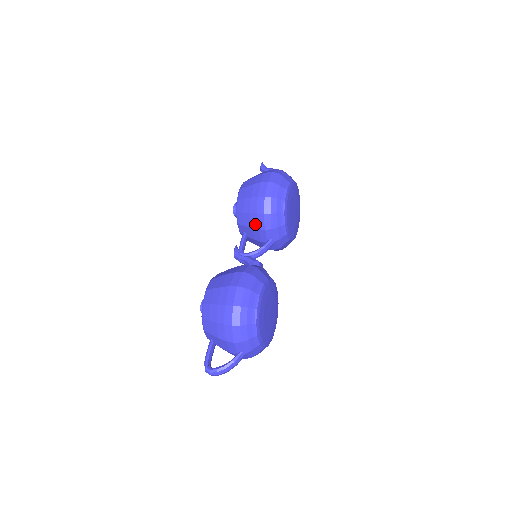
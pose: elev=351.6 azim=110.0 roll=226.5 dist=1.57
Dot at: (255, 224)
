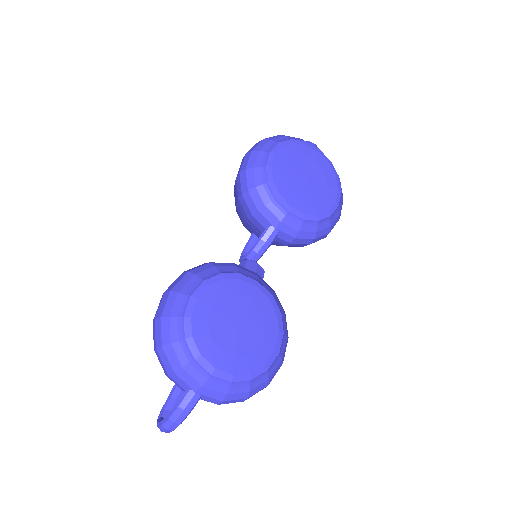
Dot at: (244, 214)
